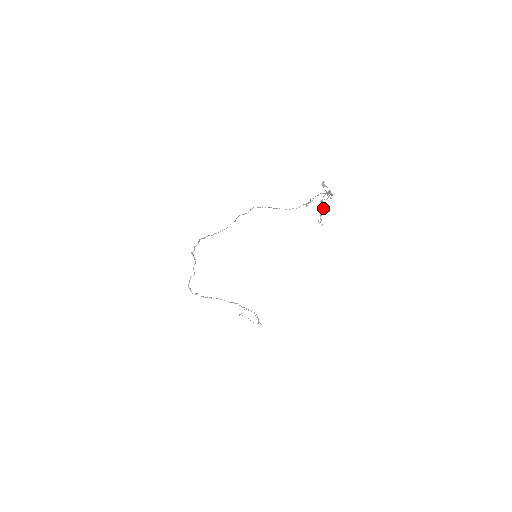
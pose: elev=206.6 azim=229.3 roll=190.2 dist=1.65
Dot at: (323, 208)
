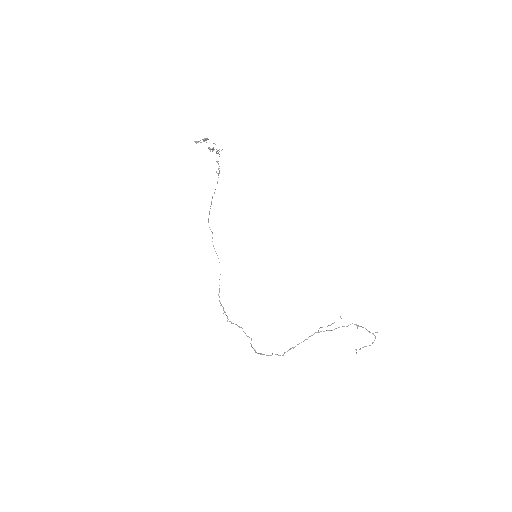
Dot at: occluded
